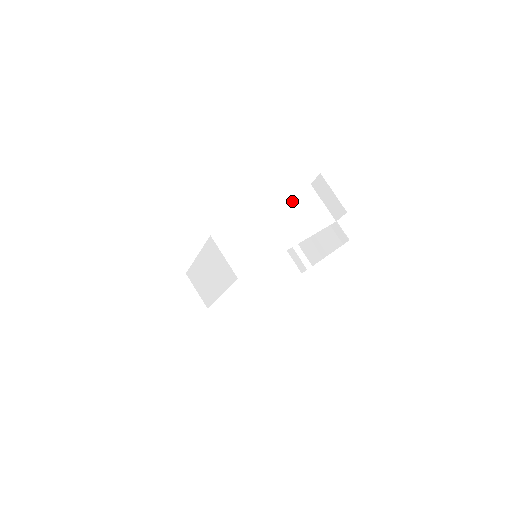
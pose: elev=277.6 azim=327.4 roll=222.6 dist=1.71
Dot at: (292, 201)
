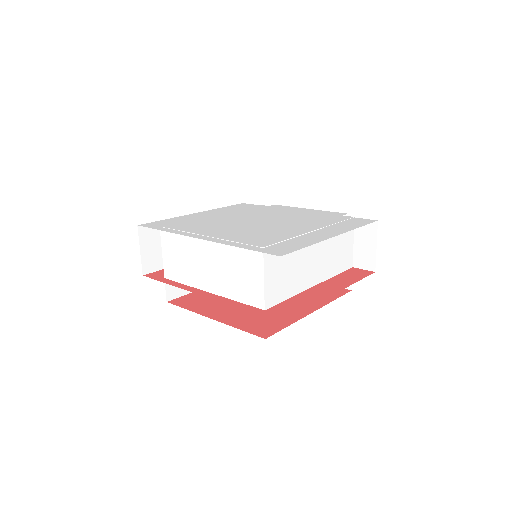
Dot at: occluded
